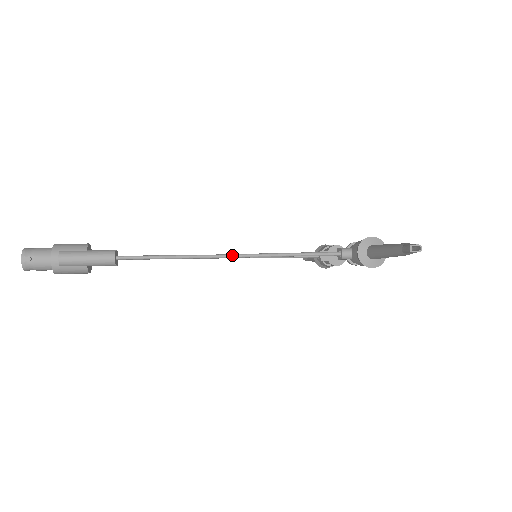
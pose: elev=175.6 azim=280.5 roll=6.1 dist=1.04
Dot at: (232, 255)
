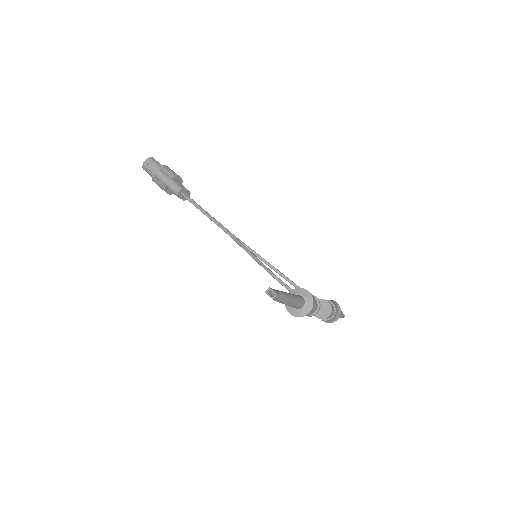
Dot at: (237, 240)
